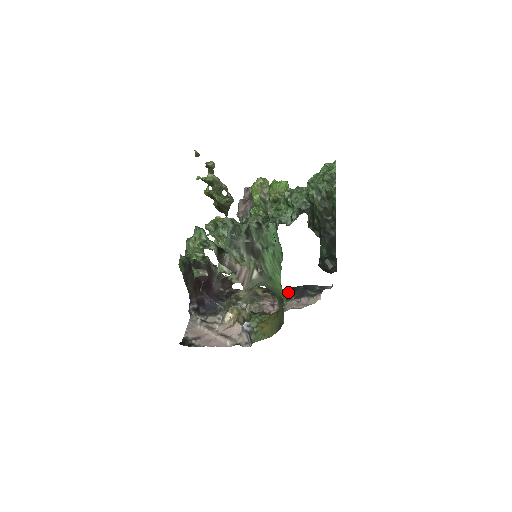
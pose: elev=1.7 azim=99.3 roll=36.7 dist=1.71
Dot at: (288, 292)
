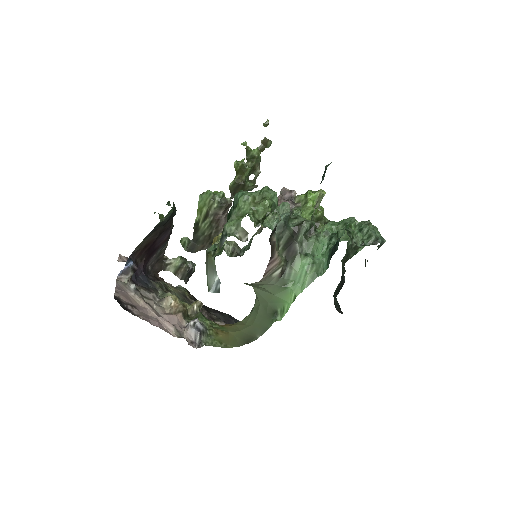
Dot at: (215, 312)
